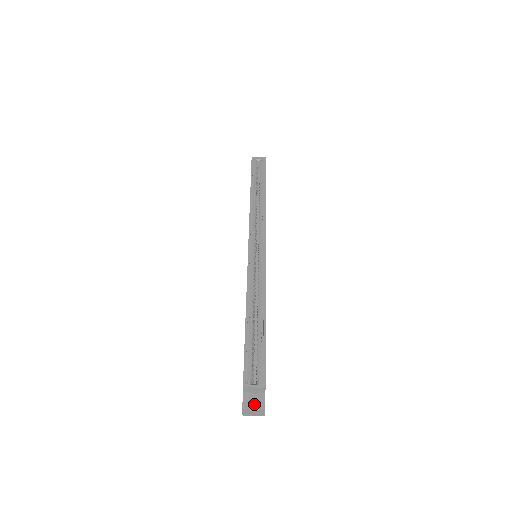
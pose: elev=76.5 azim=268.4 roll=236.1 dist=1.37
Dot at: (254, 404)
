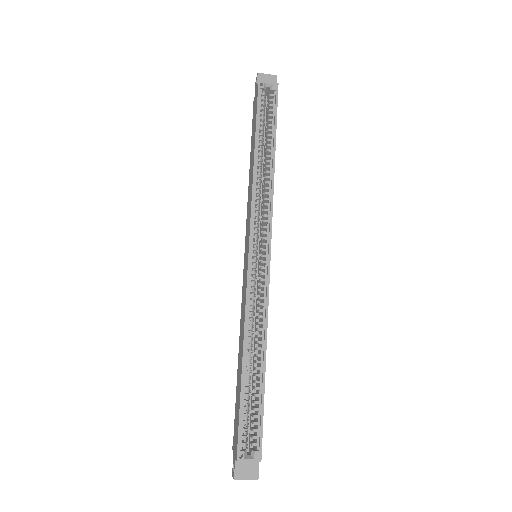
Dot at: (247, 474)
